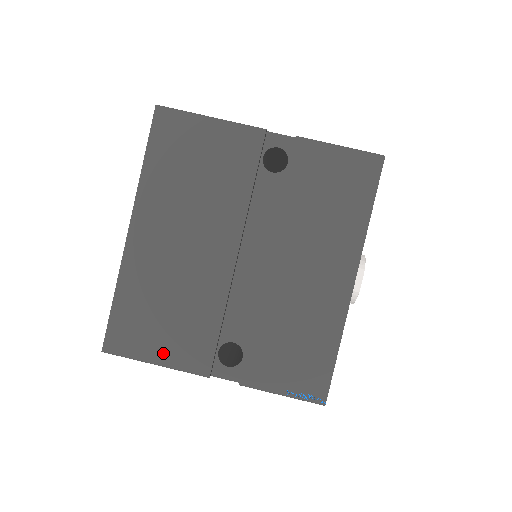
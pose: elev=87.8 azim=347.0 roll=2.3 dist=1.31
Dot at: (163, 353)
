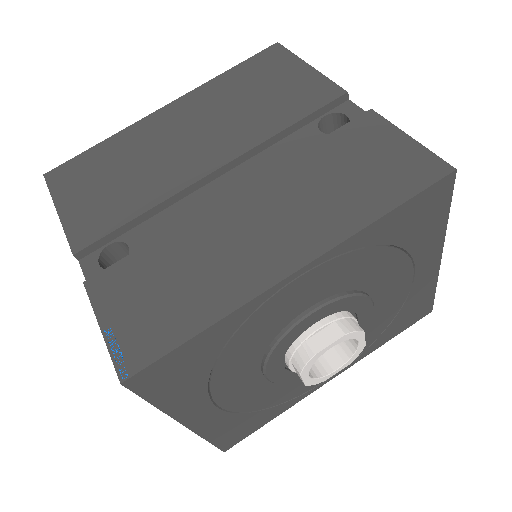
Dot at: (73, 206)
